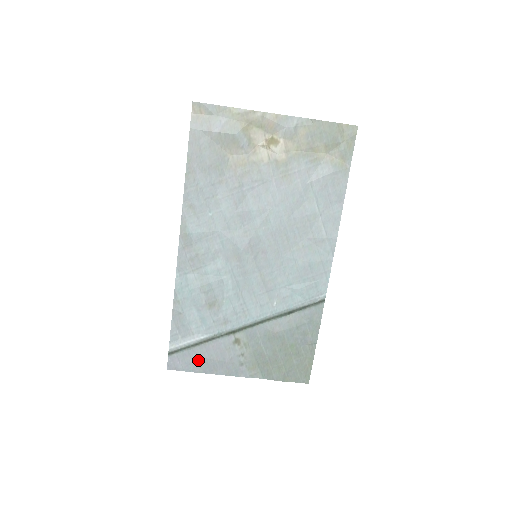
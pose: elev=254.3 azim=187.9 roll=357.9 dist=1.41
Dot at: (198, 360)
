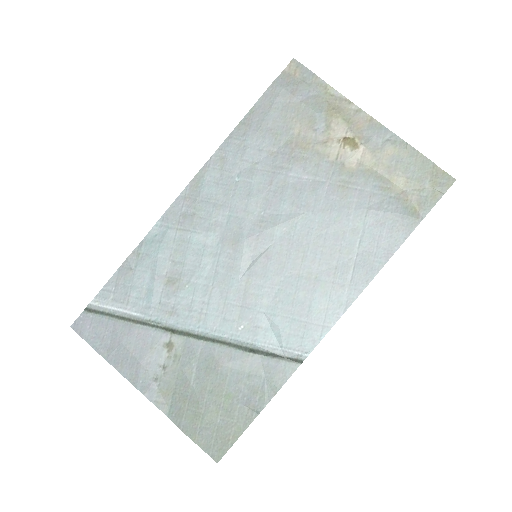
Dot at: (111, 339)
